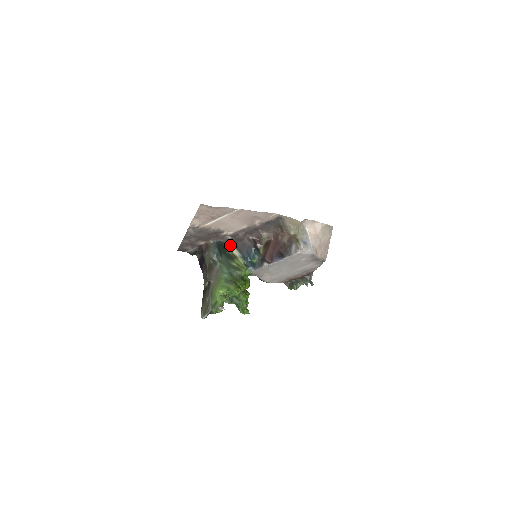
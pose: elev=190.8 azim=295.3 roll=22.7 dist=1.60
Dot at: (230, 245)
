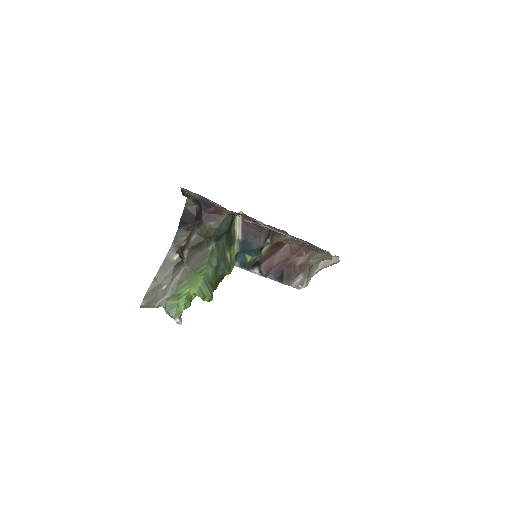
Dot at: occluded
